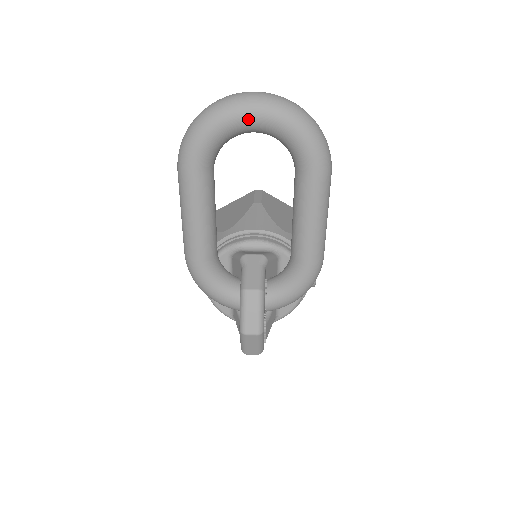
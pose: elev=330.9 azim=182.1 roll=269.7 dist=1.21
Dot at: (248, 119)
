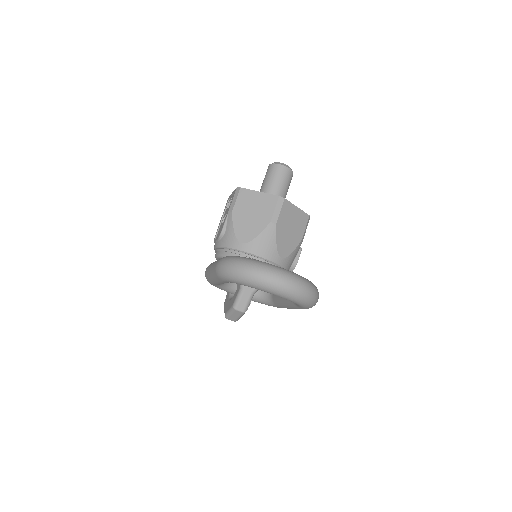
Dot at: (270, 293)
